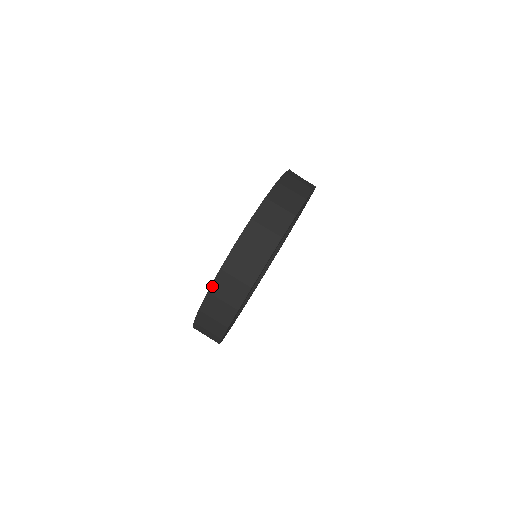
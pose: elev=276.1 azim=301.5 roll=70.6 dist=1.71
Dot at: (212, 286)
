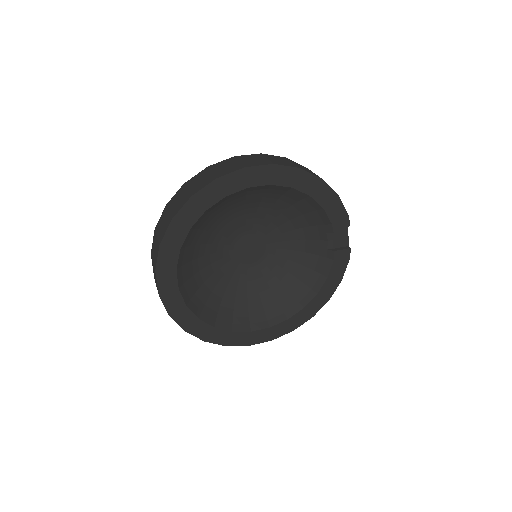
Dot at: (215, 164)
